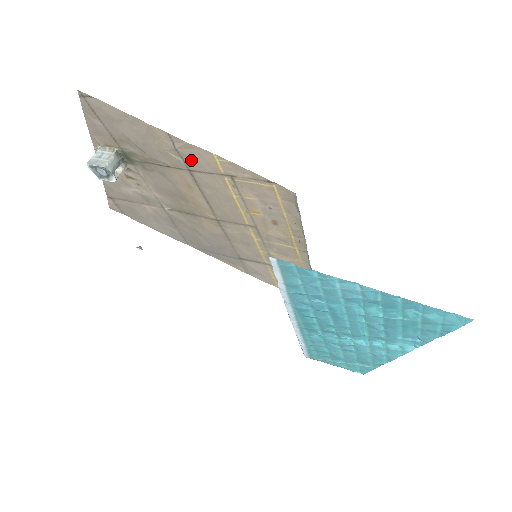
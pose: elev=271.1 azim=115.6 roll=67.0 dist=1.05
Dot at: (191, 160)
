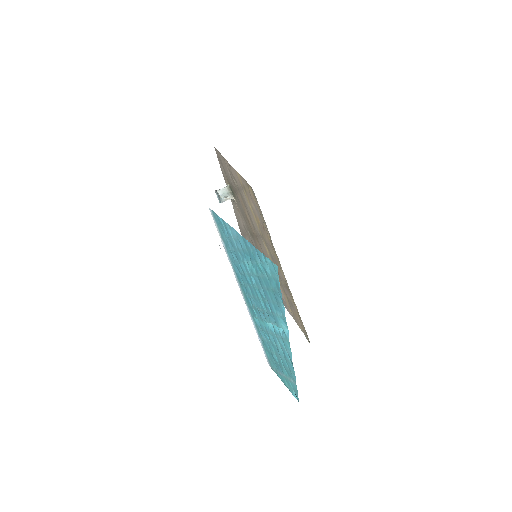
Dot at: (236, 180)
